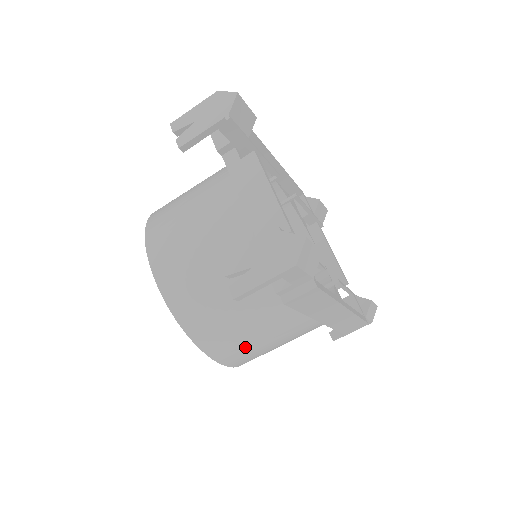
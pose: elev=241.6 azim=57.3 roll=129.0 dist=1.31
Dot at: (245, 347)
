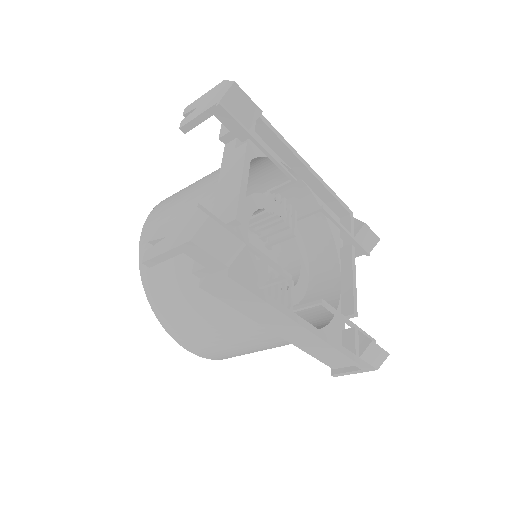
Dot at: (199, 334)
